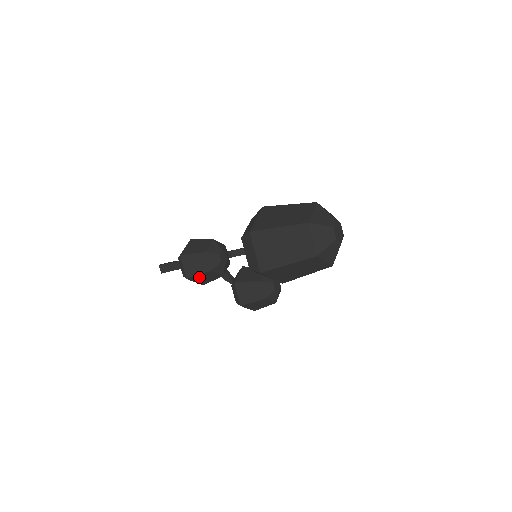
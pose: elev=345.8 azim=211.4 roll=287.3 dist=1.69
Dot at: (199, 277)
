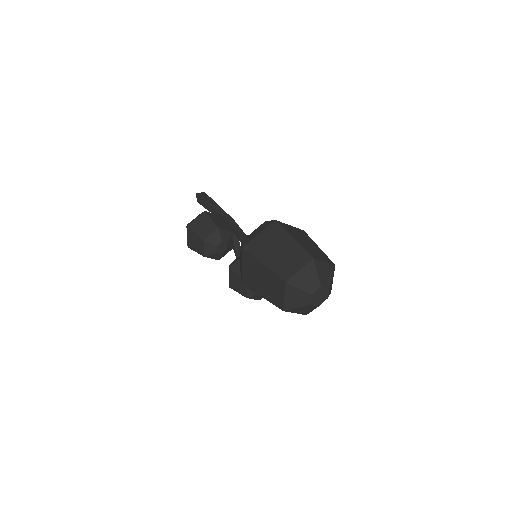
Dot at: occluded
